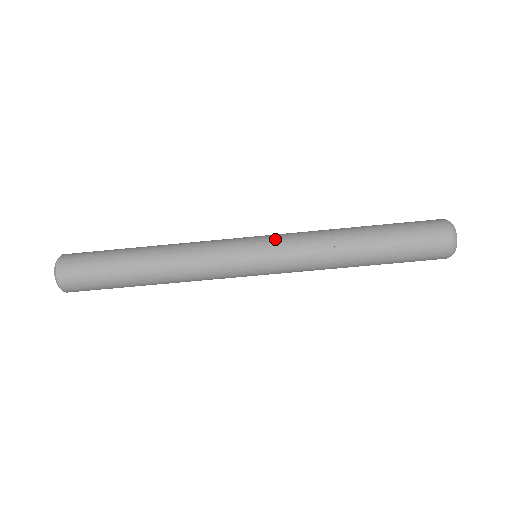
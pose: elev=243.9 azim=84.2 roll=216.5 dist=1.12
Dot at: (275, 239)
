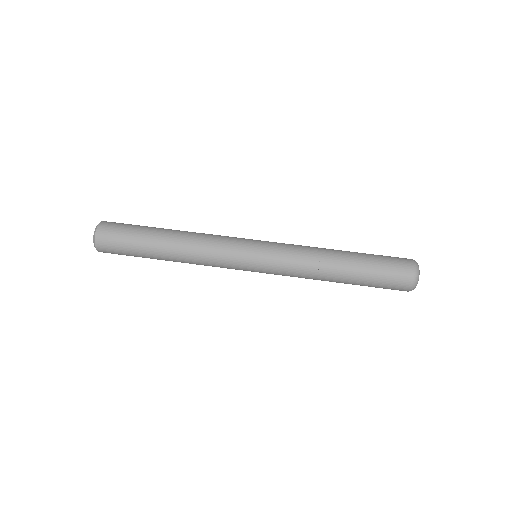
Dot at: occluded
